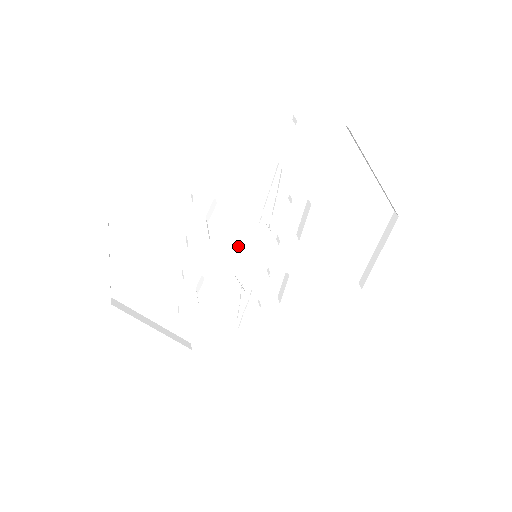
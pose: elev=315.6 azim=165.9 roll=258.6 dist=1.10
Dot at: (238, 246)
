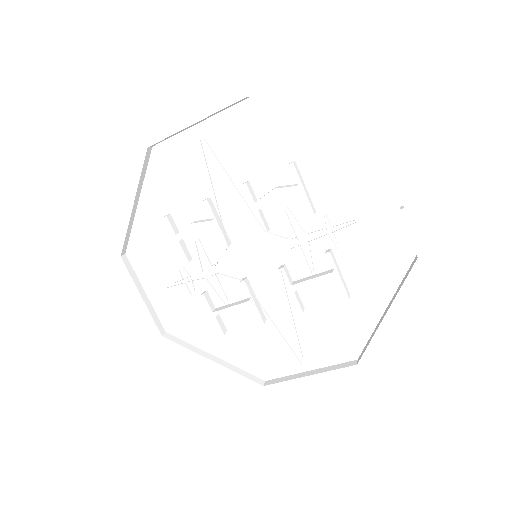
Dot at: (258, 234)
